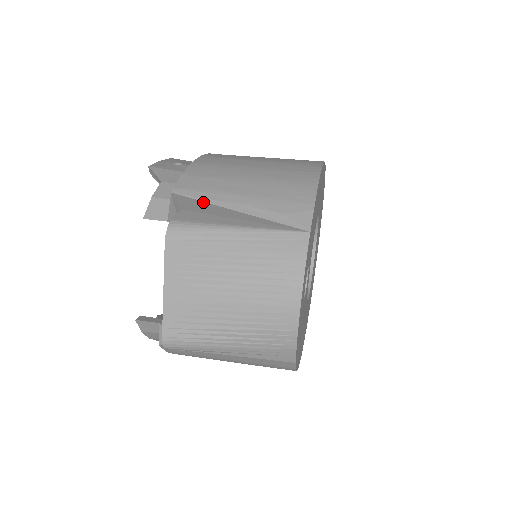
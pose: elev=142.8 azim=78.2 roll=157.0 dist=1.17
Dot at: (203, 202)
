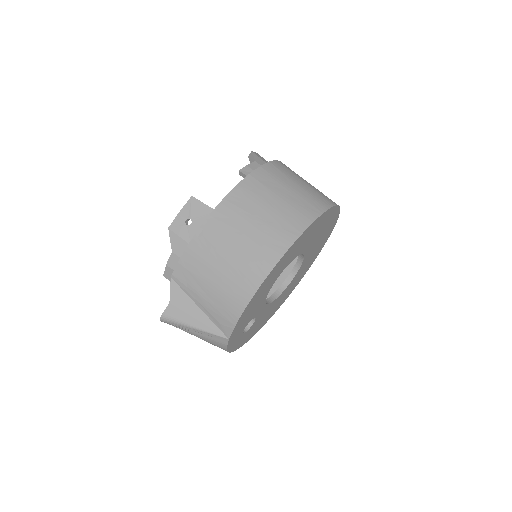
Dot at: (184, 293)
